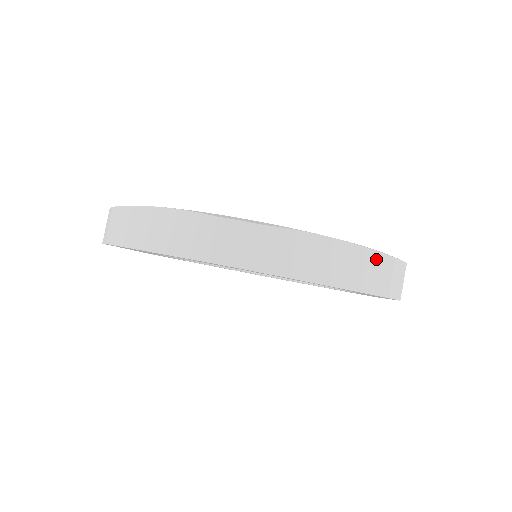
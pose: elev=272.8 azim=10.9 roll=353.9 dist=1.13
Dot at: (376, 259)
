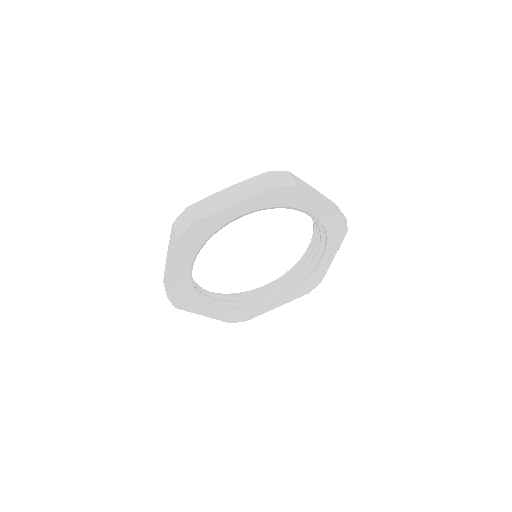
Dot at: (258, 179)
